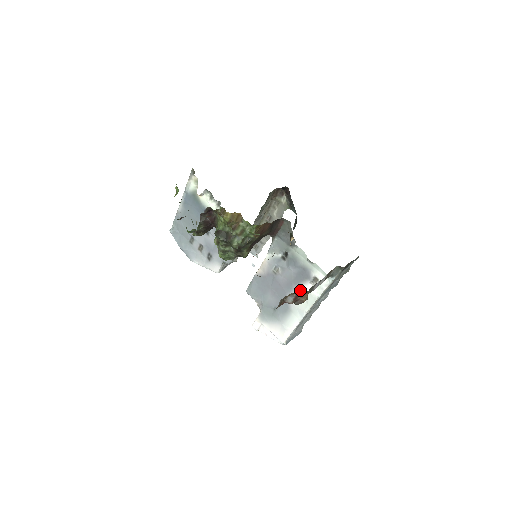
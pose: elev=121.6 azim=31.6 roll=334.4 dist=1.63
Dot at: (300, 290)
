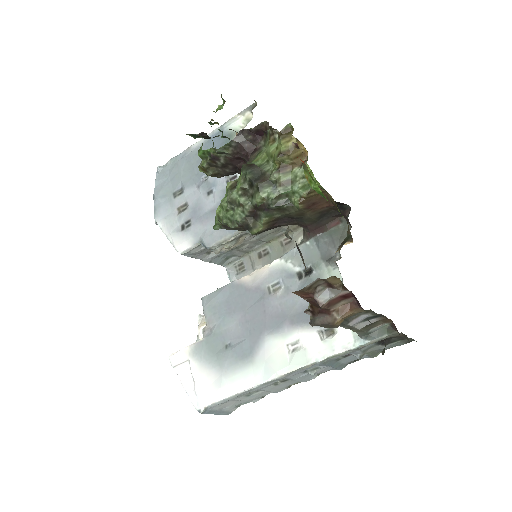
Dot at: (293, 335)
